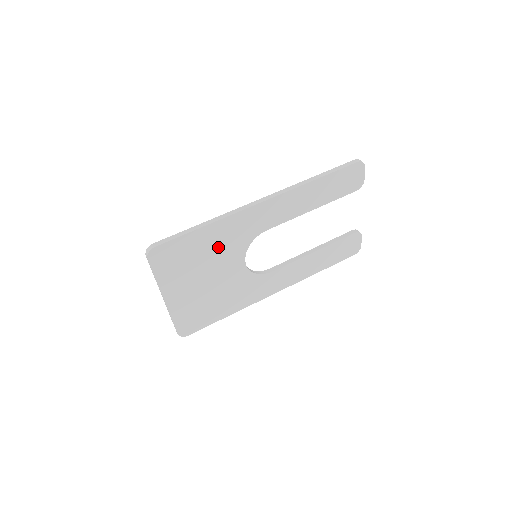
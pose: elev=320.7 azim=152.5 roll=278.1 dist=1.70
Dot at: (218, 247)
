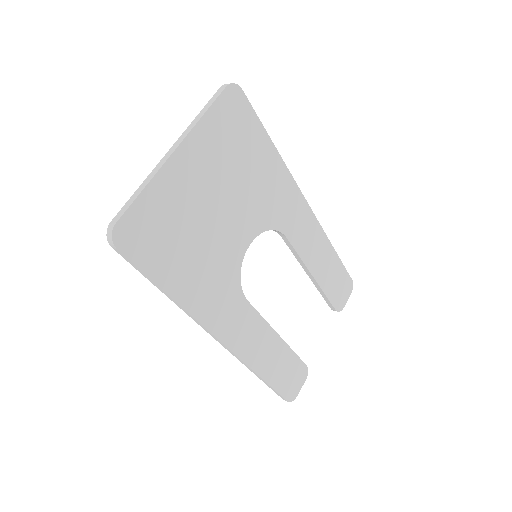
Dot at: (258, 185)
